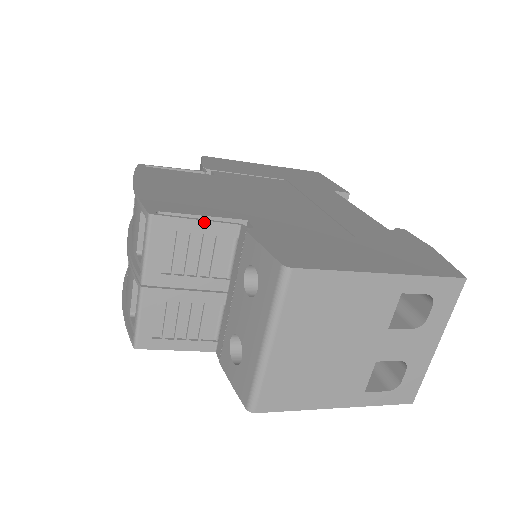
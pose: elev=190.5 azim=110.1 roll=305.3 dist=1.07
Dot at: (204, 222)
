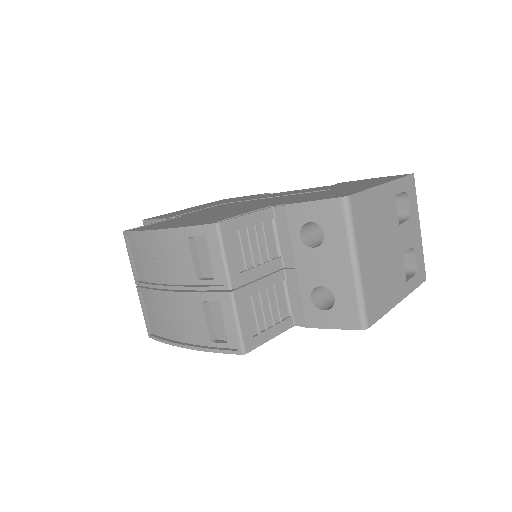
Dot at: (251, 214)
